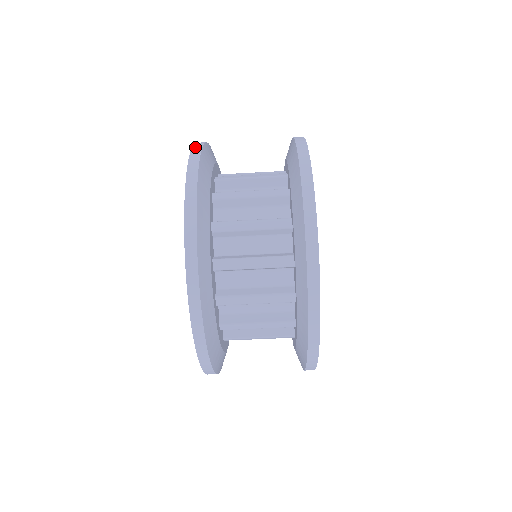
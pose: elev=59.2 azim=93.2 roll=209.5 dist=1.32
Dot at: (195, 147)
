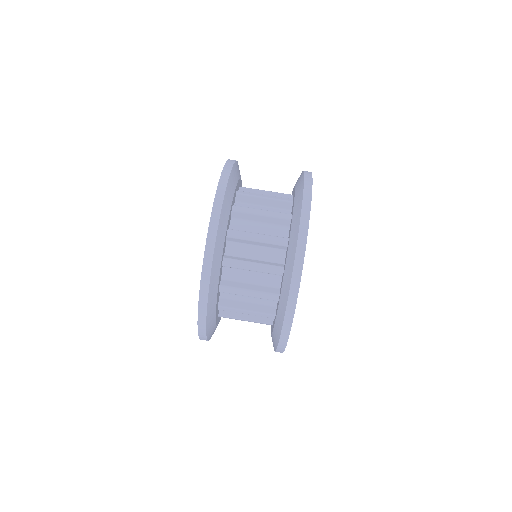
Dot at: occluded
